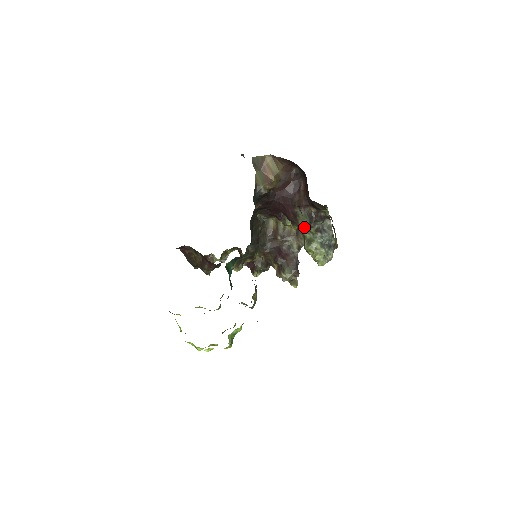
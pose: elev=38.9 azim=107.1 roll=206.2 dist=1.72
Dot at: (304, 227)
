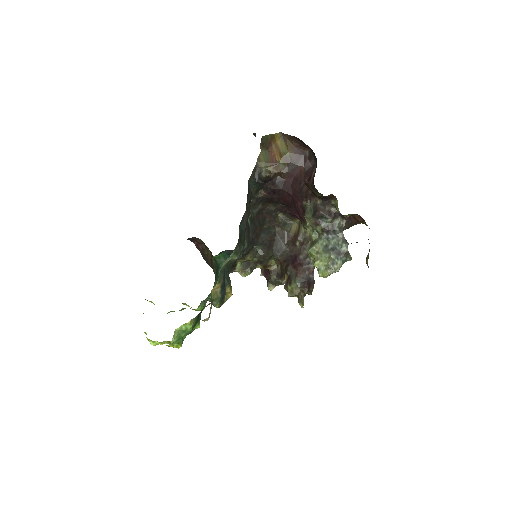
Dot at: (310, 225)
